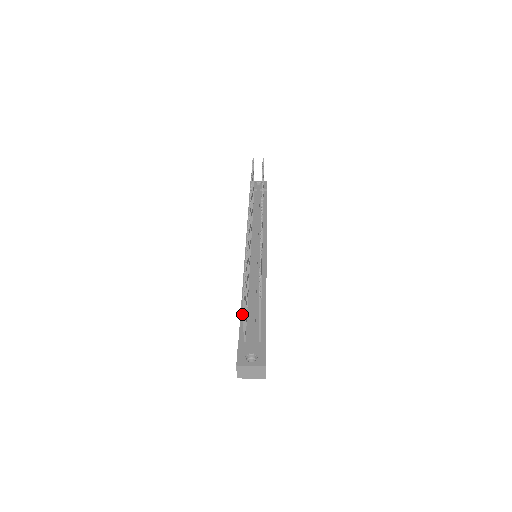
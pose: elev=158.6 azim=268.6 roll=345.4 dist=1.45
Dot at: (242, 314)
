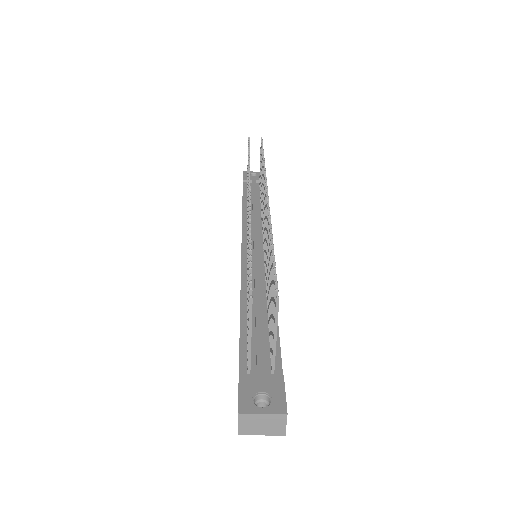
Dot at: (242, 331)
